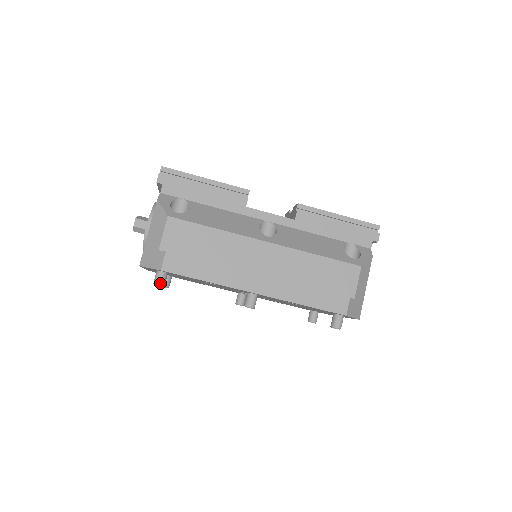
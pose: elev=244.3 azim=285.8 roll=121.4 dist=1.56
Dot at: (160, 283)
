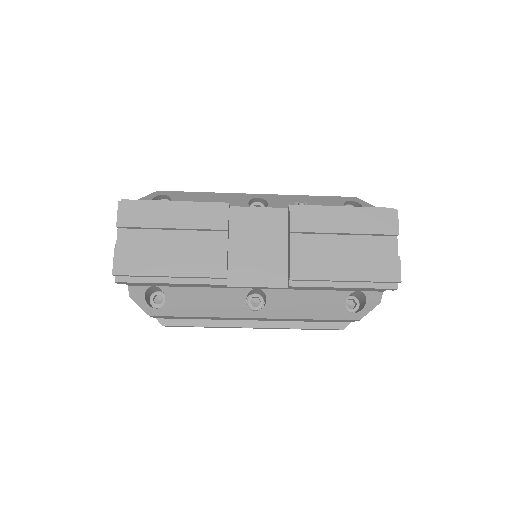
Dot at: occluded
